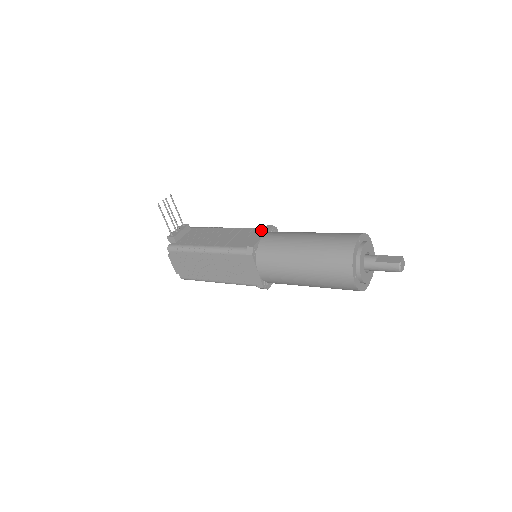
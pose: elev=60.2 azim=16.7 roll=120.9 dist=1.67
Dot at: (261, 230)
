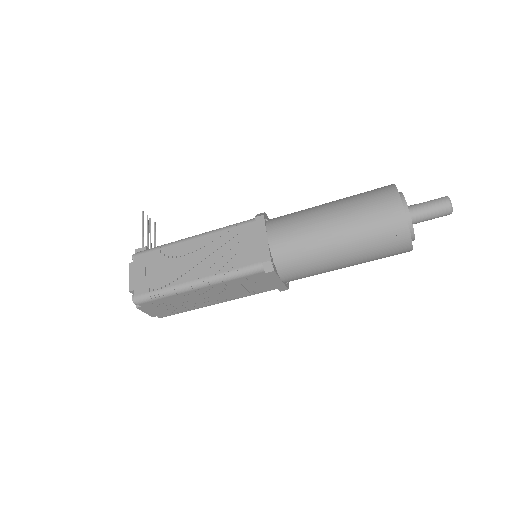
Dot at: occluded
